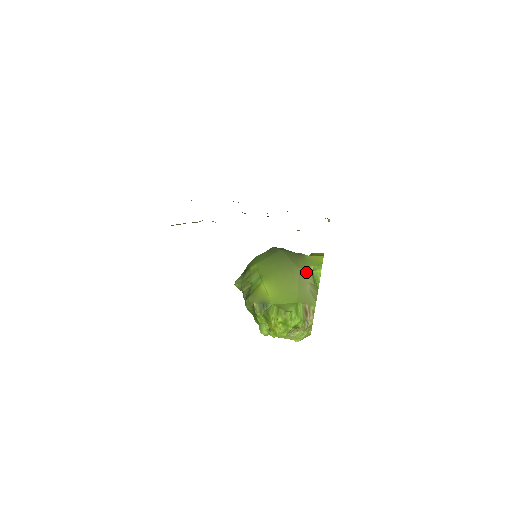
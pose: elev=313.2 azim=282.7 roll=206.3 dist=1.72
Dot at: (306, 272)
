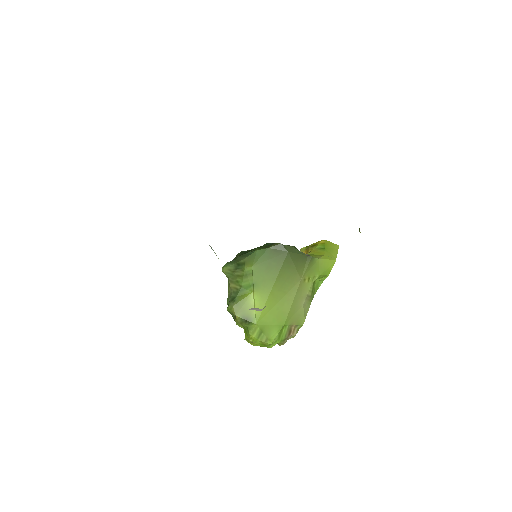
Dot at: (307, 283)
